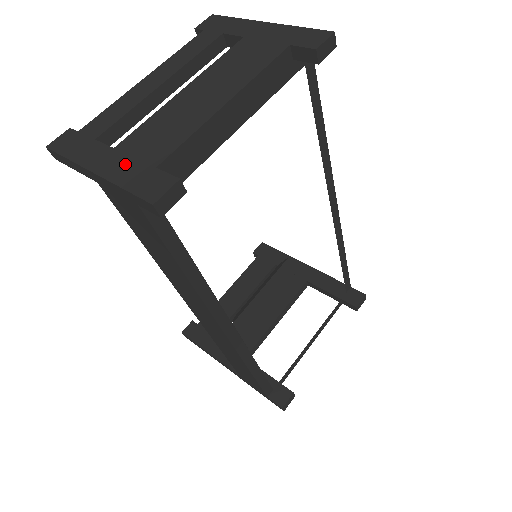
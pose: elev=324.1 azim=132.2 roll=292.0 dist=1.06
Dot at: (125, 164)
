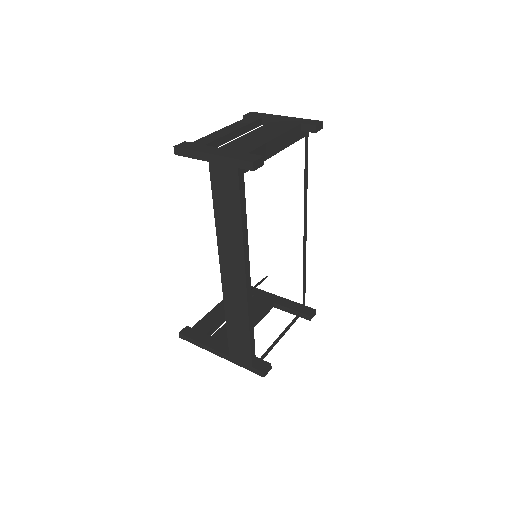
Dot at: (229, 152)
